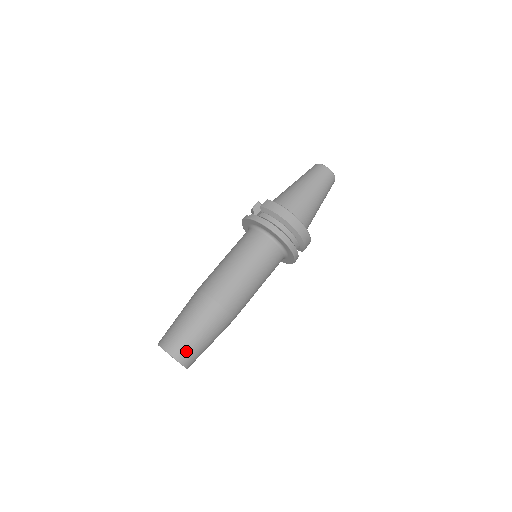
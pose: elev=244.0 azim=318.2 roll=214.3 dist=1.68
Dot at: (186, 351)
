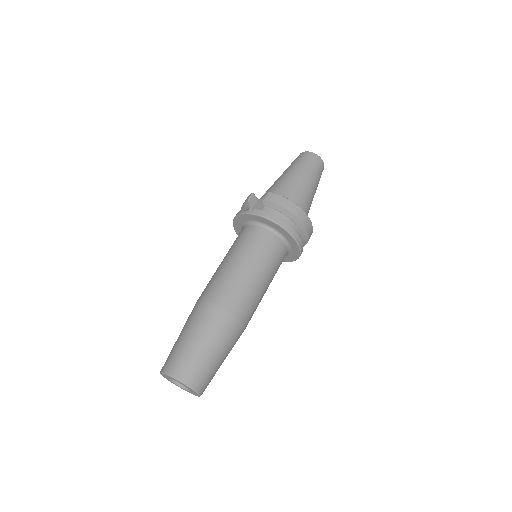
Dot at: (203, 377)
